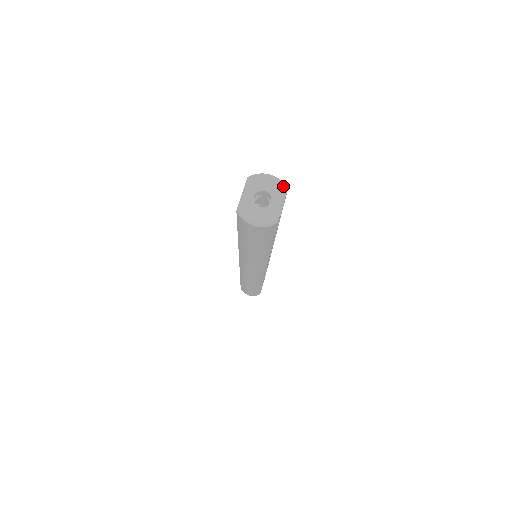
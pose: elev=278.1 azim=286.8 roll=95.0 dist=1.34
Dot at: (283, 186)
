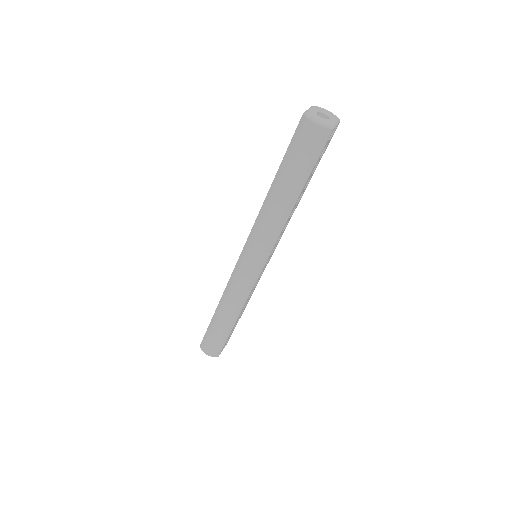
Dot at: occluded
